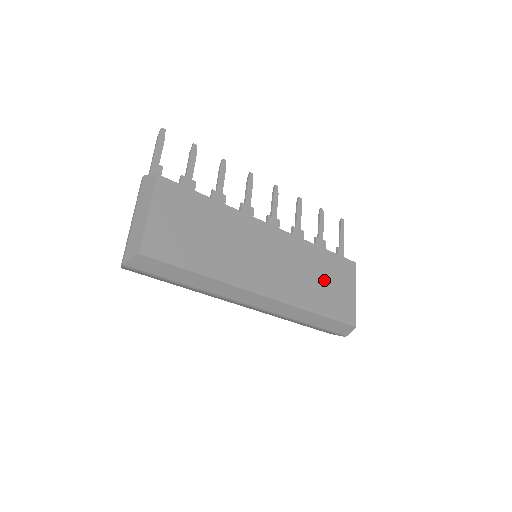
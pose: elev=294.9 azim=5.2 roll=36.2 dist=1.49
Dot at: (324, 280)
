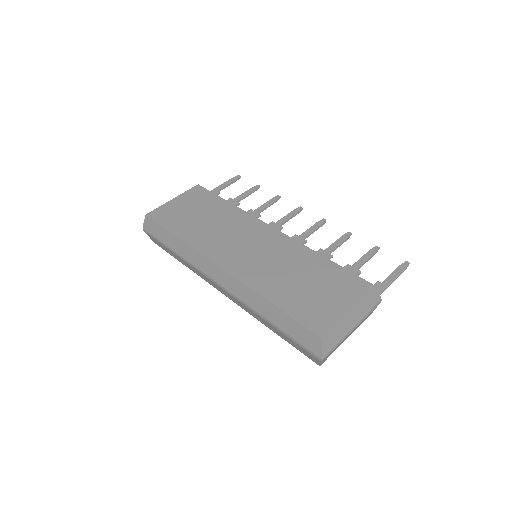
Dot at: (307, 282)
